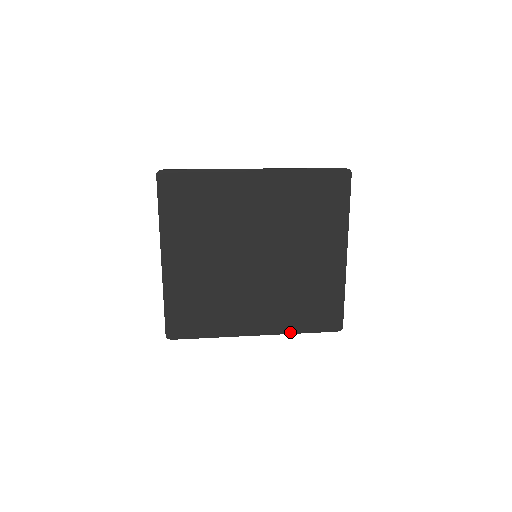
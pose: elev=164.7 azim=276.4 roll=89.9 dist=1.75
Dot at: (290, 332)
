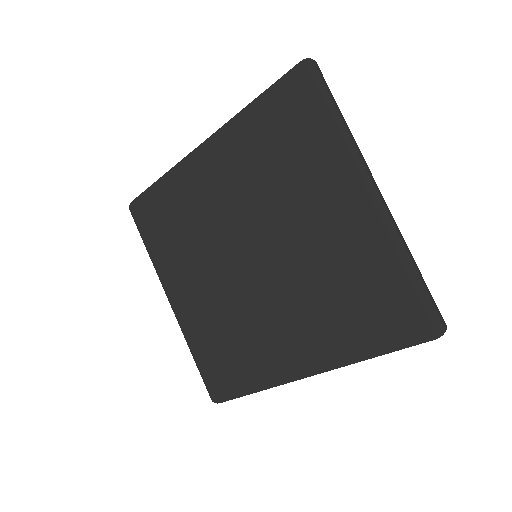
Dot at: (354, 360)
